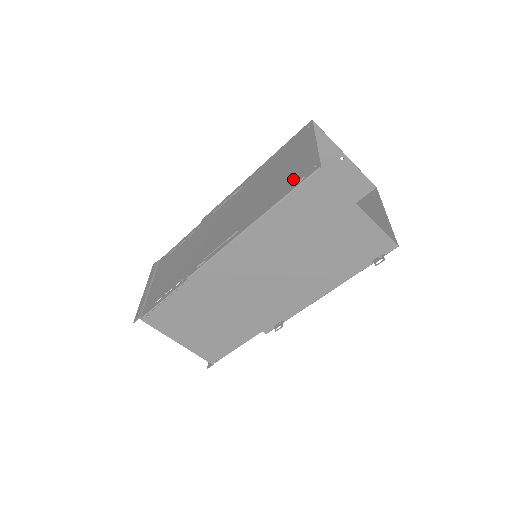
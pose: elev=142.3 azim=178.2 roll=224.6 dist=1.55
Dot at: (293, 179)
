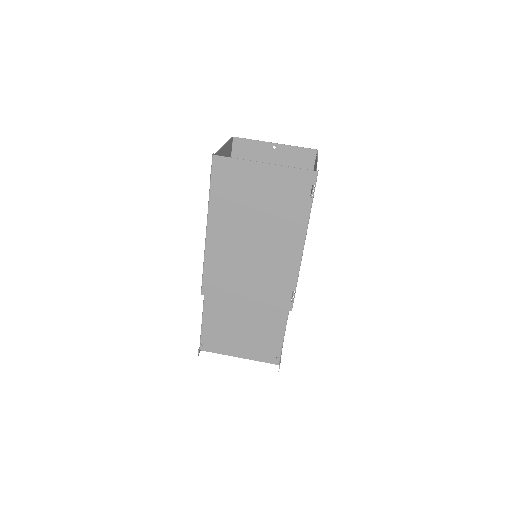
Dot at: occluded
